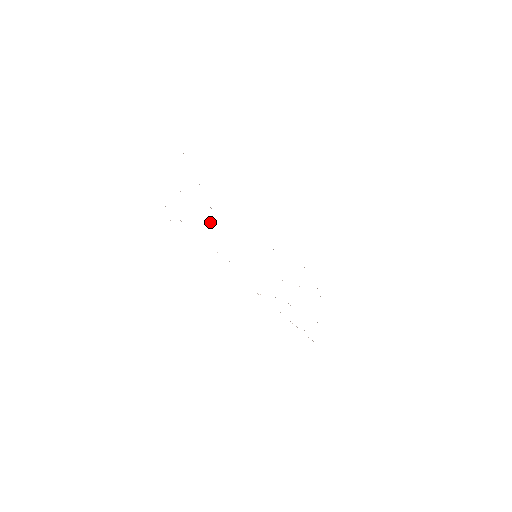
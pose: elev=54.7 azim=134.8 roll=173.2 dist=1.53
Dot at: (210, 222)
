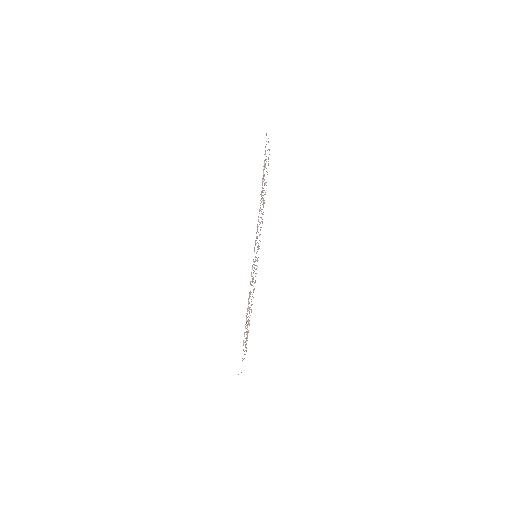
Dot at: (261, 202)
